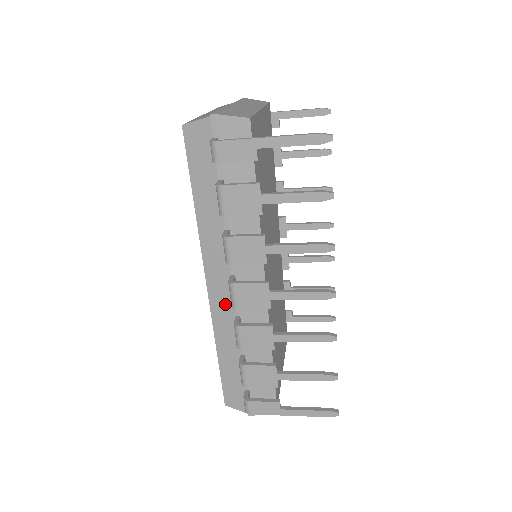
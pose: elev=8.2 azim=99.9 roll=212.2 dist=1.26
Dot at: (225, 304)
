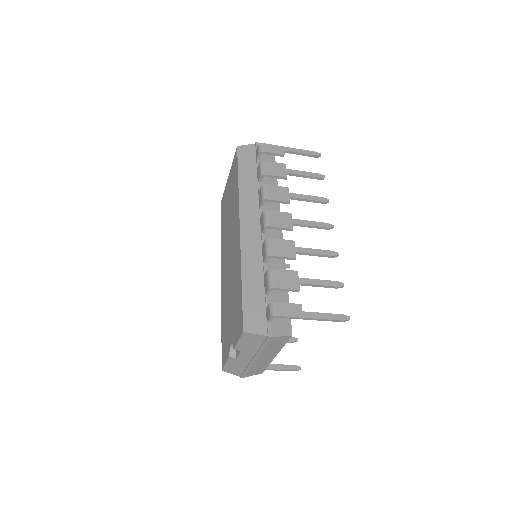
Dot at: (253, 238)
